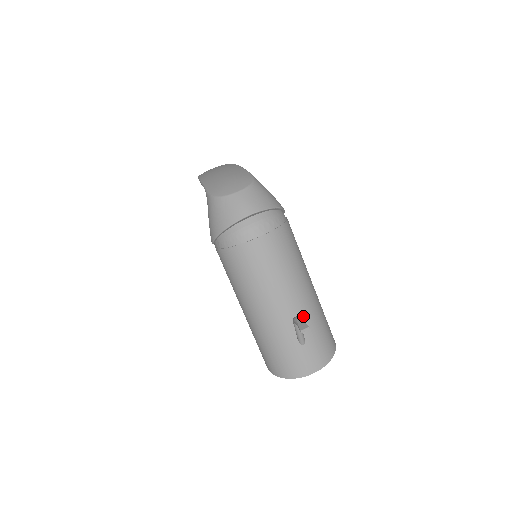
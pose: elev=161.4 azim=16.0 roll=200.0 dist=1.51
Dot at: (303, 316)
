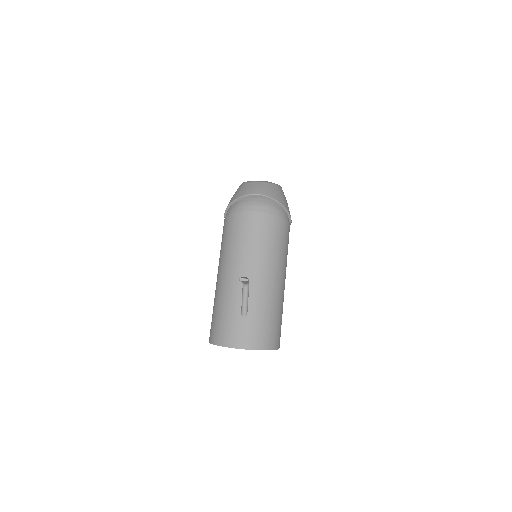
Dot at: (257, 293)
